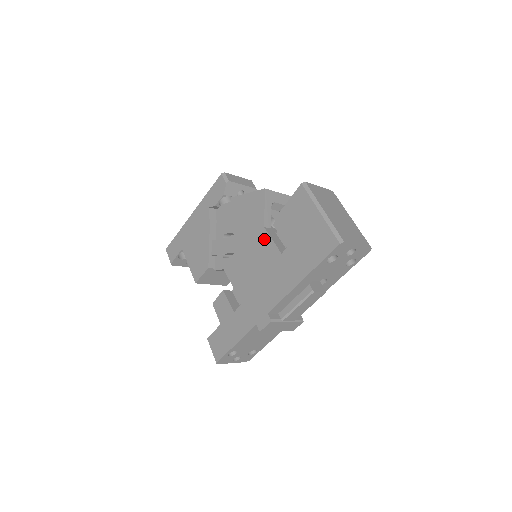
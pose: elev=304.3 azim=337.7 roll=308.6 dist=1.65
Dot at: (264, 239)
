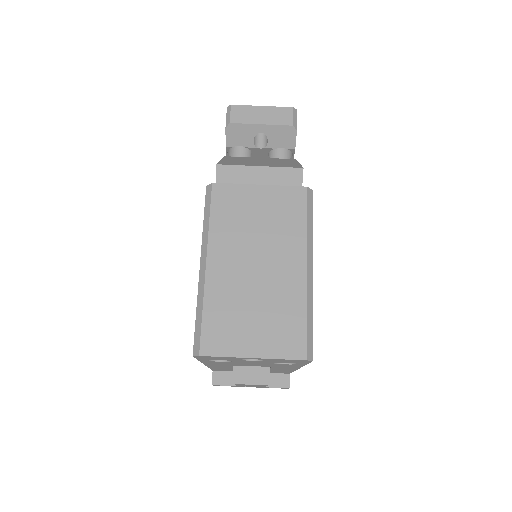
Dot at: occluded
